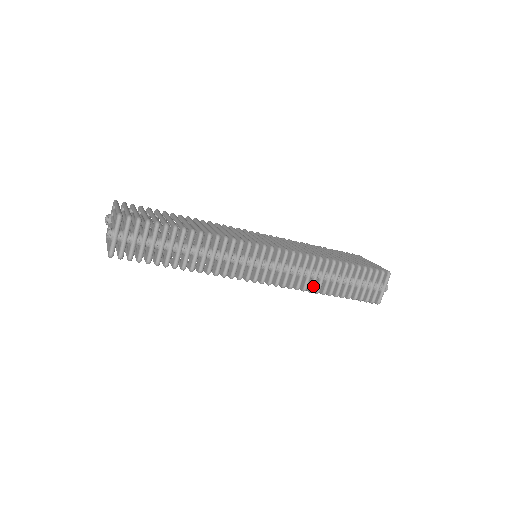
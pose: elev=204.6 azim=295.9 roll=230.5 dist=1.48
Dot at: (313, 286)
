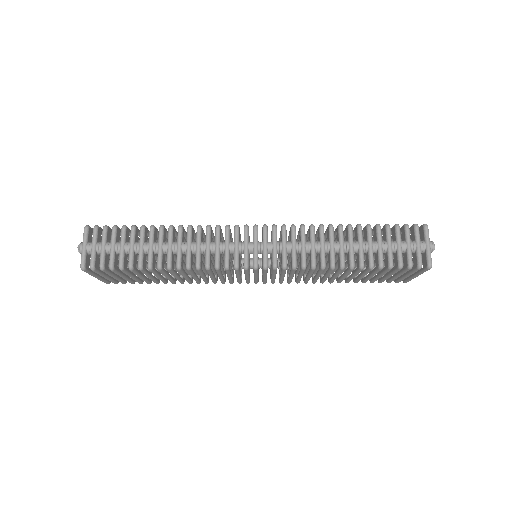
Dot at: (323, 259)
